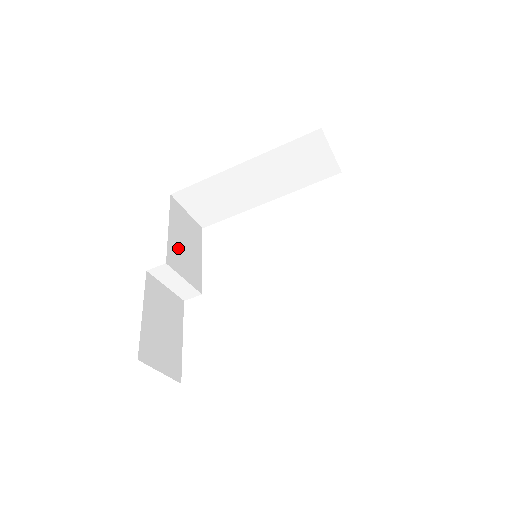
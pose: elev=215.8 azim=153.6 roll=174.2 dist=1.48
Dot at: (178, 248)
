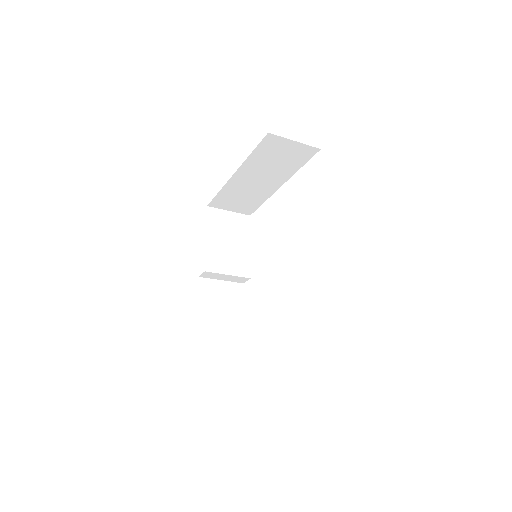
Dot at: (219, 251)
